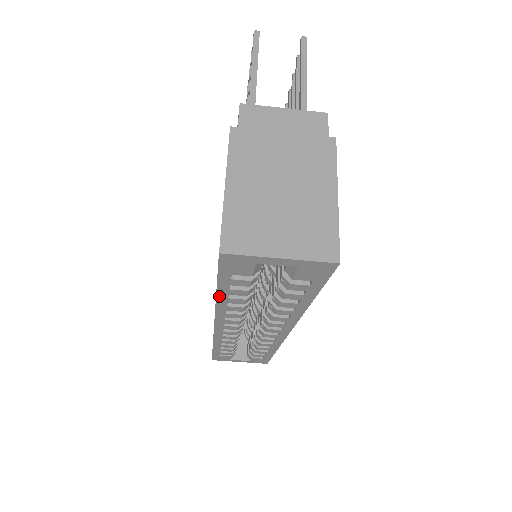
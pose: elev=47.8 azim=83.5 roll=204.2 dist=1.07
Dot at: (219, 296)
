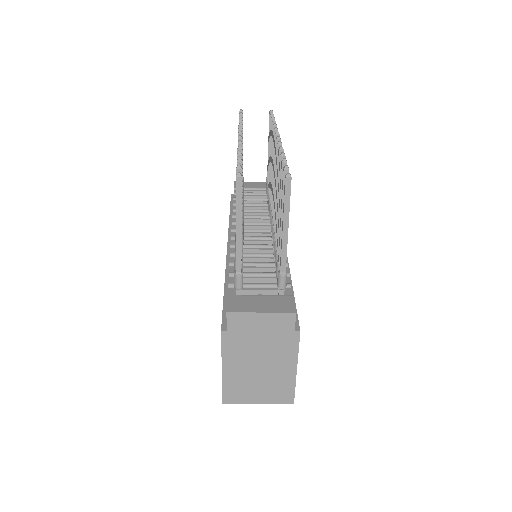
Dot at: occluded
